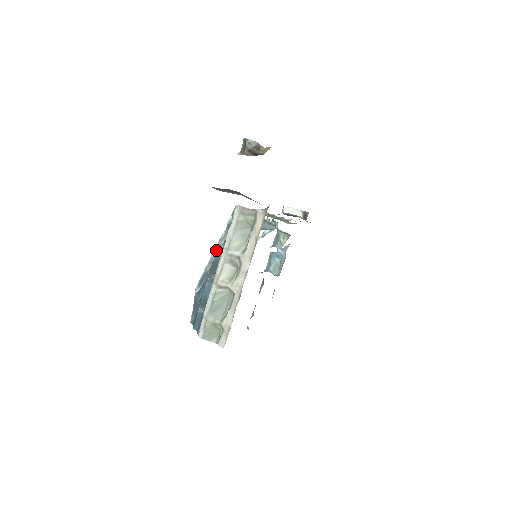
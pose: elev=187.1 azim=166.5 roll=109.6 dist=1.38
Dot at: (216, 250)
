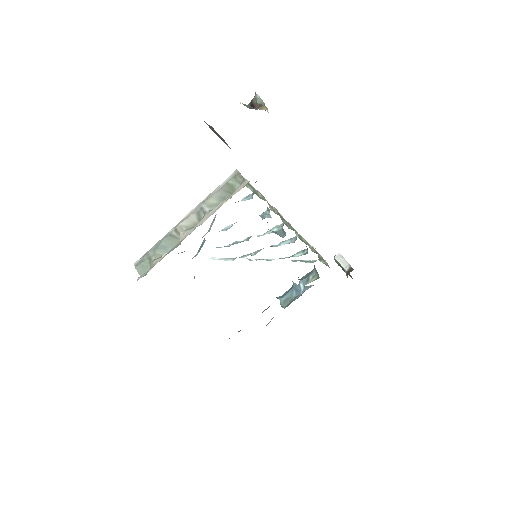
Dot at: occluded
